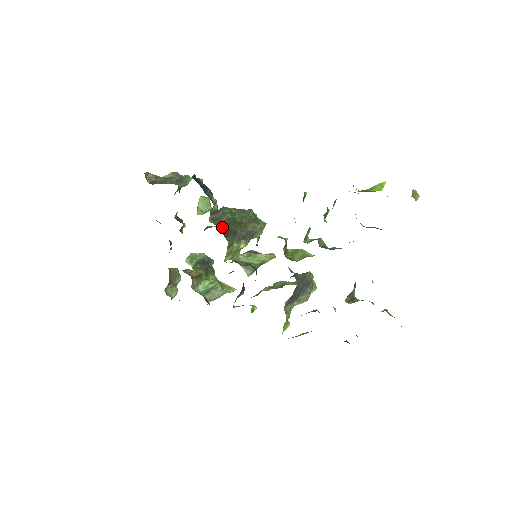
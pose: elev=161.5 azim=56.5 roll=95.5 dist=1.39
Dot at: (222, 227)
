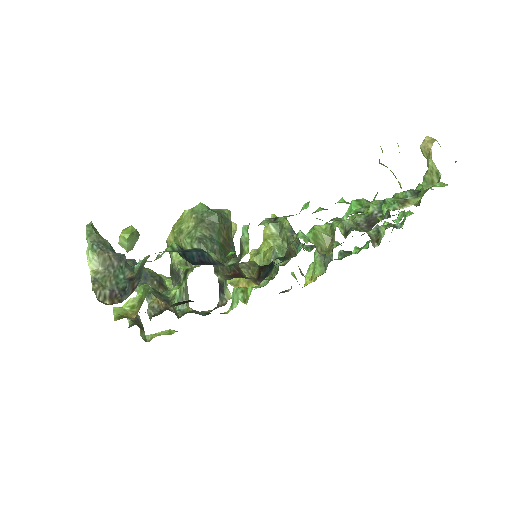
Dot at: (229, 269)
